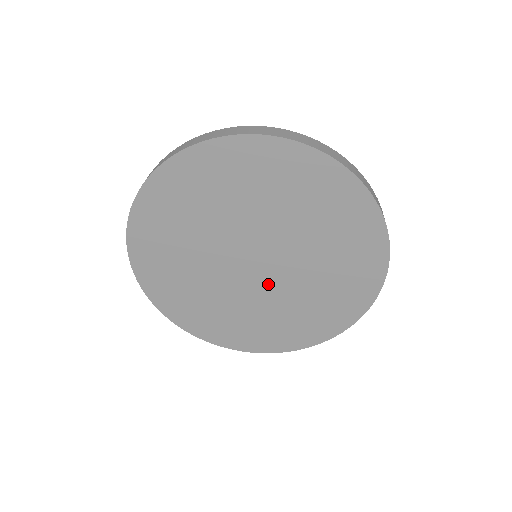
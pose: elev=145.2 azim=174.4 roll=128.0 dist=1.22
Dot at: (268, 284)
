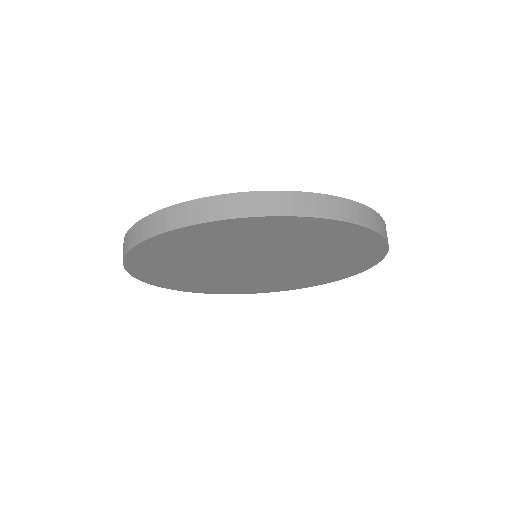
Dot at: (283, 267)
